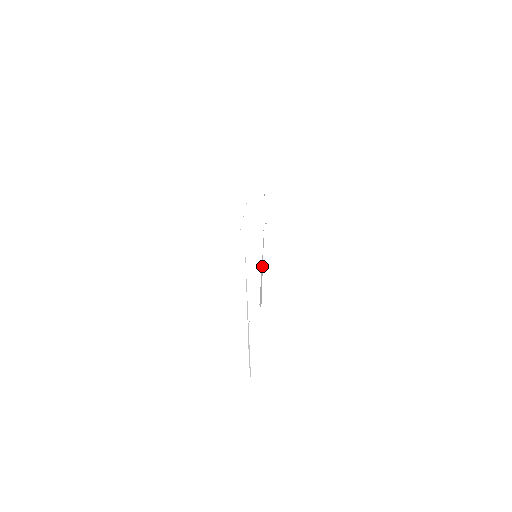
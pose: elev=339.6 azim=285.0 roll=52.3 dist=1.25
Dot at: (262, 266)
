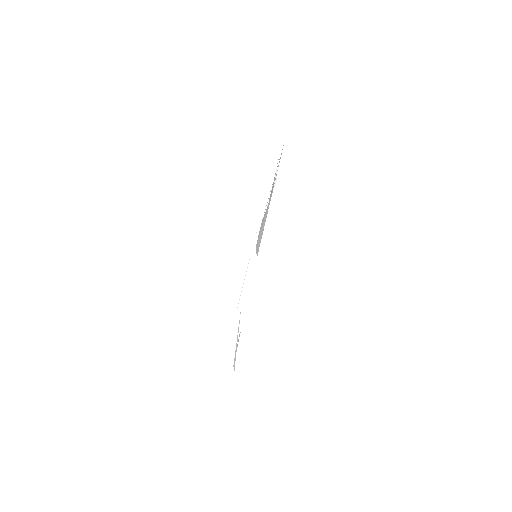
Dot at: occluded
